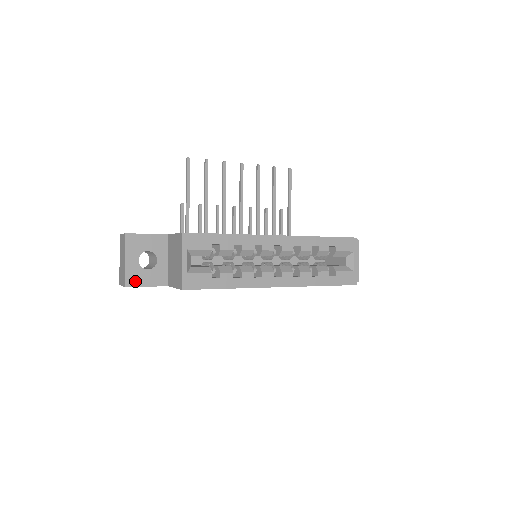
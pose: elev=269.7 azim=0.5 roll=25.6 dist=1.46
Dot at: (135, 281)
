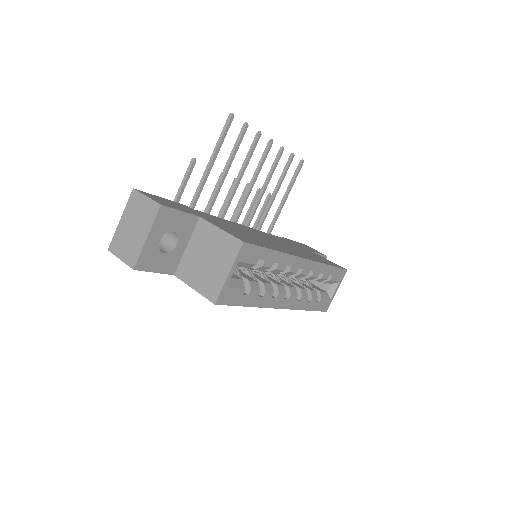
Dot at: (146, 264)
